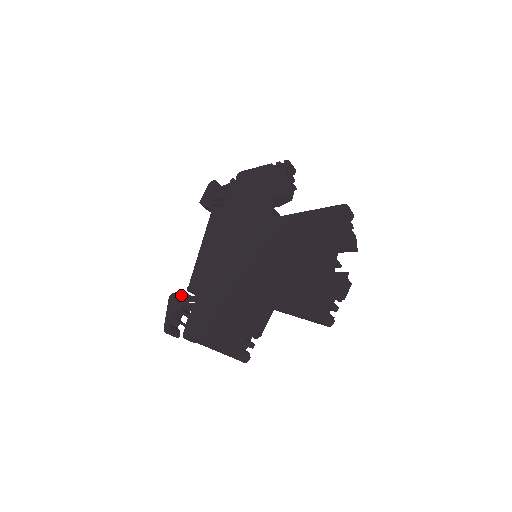
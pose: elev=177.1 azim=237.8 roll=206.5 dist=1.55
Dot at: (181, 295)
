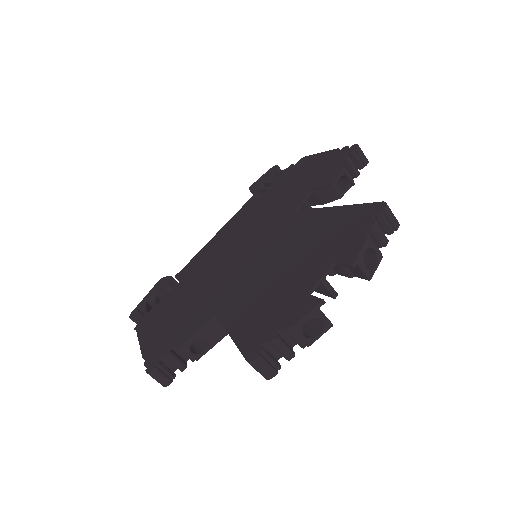
Dot at: (167, 280)
